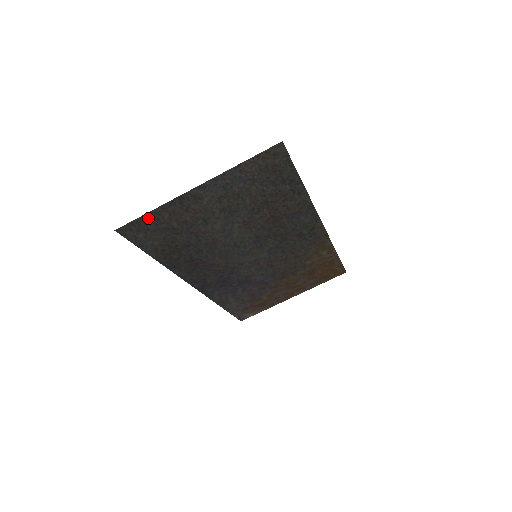
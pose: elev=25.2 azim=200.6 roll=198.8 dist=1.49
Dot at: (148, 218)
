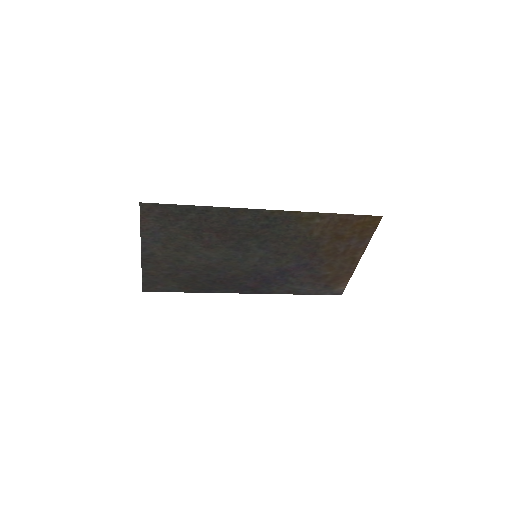
Dot at: (147, 278)
